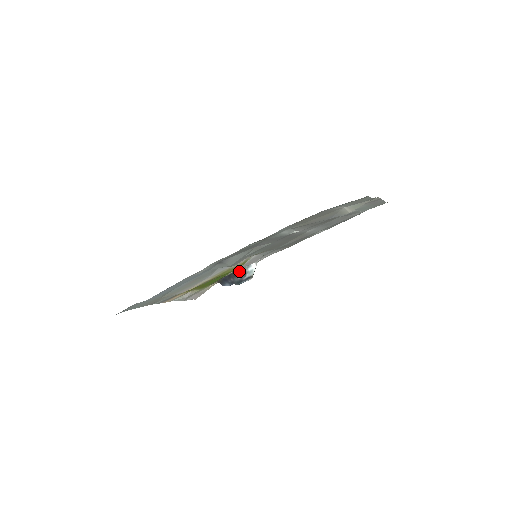
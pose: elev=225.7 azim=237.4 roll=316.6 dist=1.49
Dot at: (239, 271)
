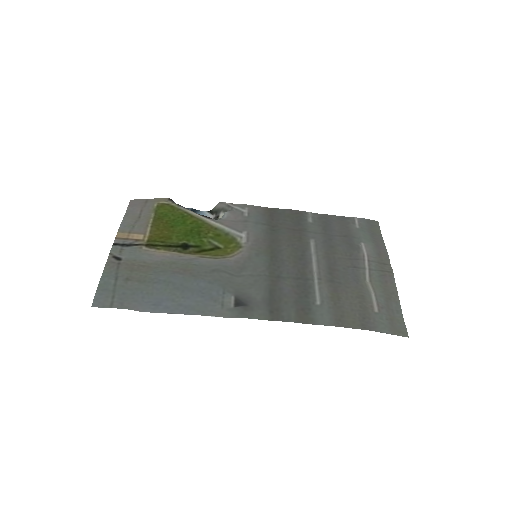
Dot at: (211, 219)
